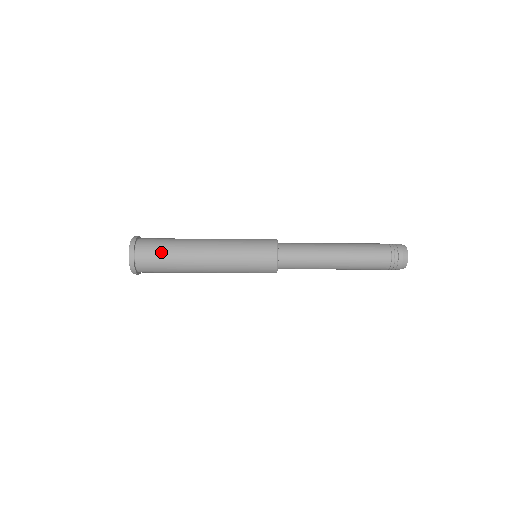
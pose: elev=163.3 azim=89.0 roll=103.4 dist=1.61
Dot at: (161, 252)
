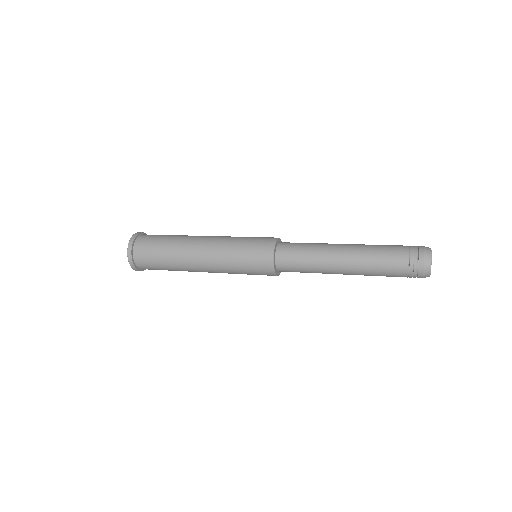
Dot at: (164, 235)
